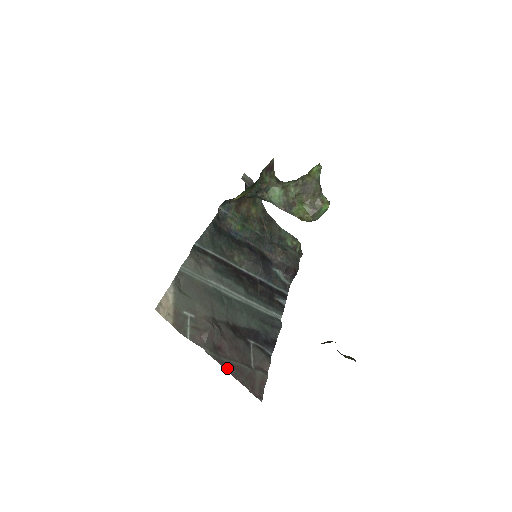
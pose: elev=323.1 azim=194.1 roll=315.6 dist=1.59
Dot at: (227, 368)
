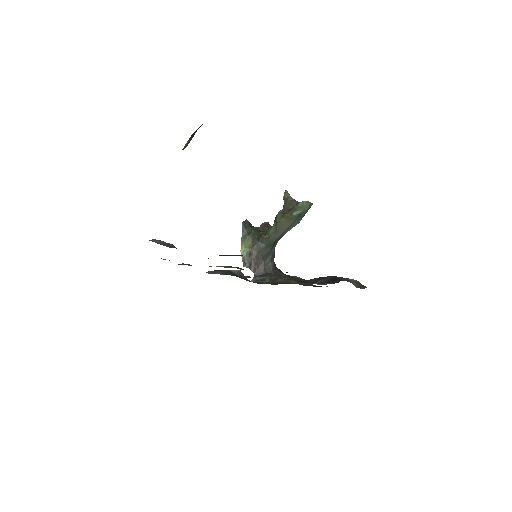
Dot at: occluded
